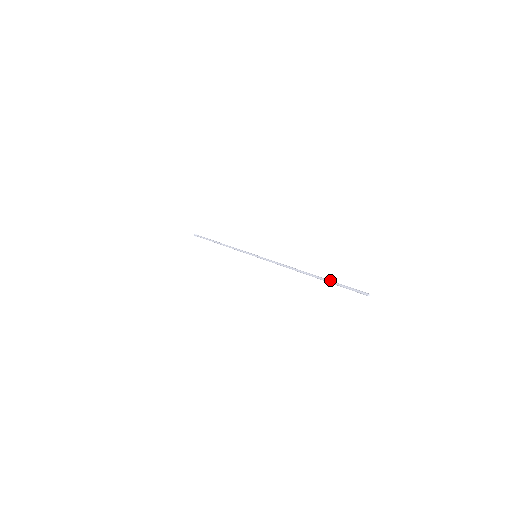
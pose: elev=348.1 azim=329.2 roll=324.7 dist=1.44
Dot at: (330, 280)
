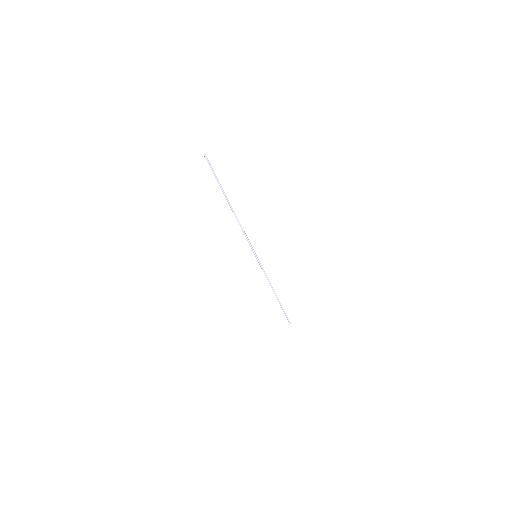
Dot at: (221, 186)
